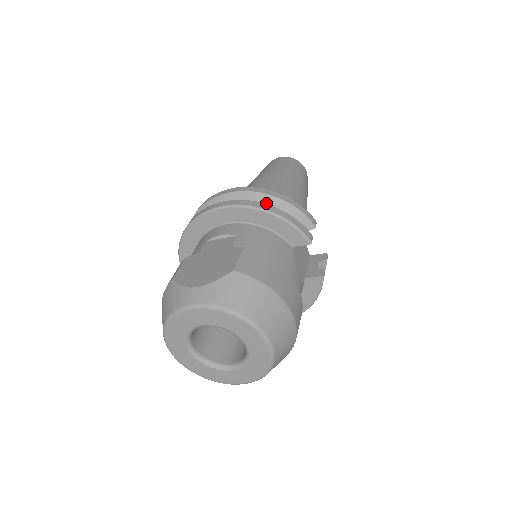
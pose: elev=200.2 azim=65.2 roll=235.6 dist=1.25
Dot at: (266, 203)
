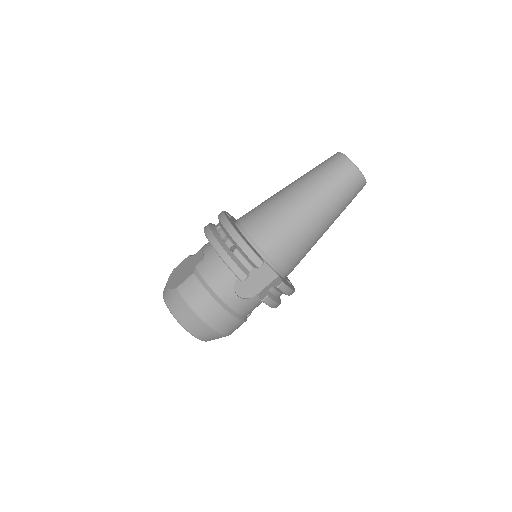
Dot at: (230, 239)
